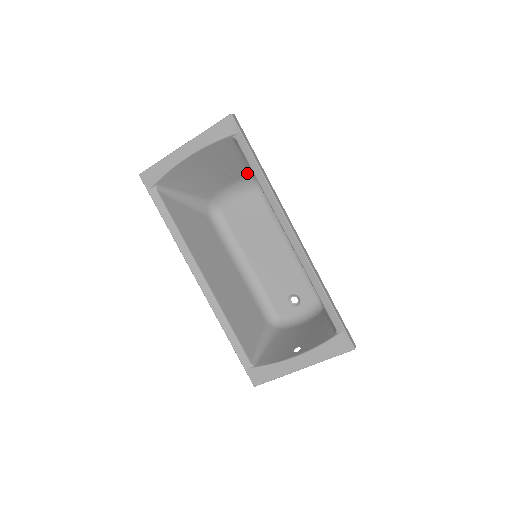
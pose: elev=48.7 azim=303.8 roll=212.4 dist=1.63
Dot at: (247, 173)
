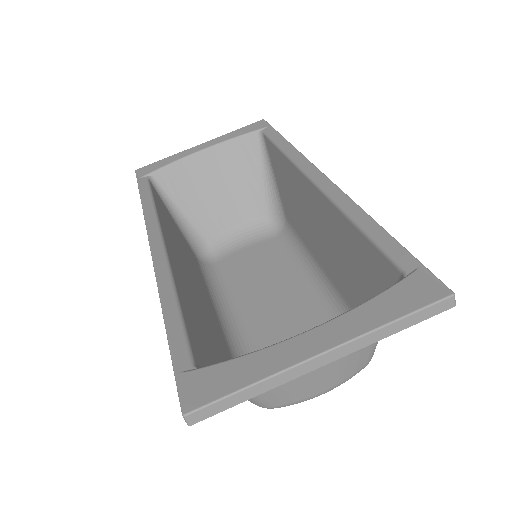
Dot at: (265, 209)
